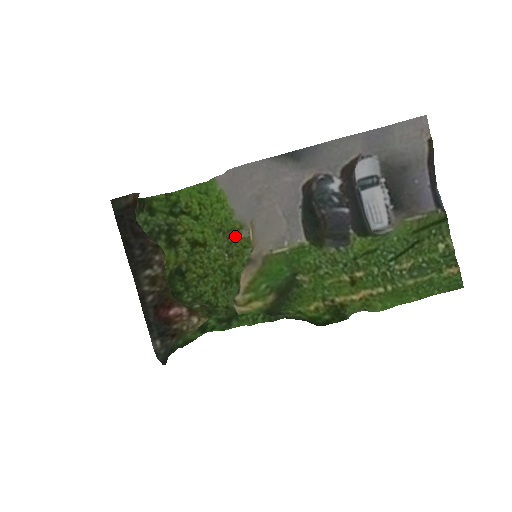
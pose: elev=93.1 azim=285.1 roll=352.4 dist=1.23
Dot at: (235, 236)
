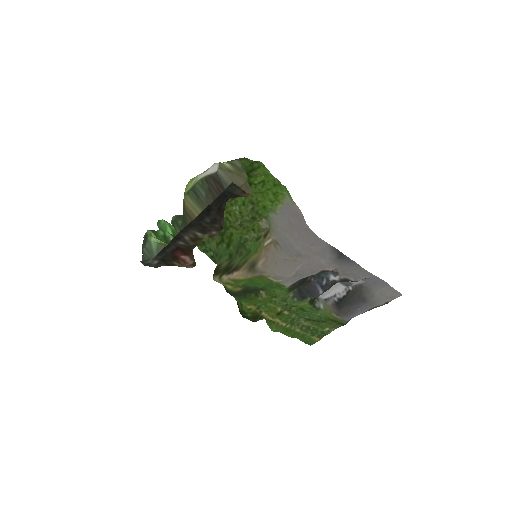
Dot at: (257, 220)
